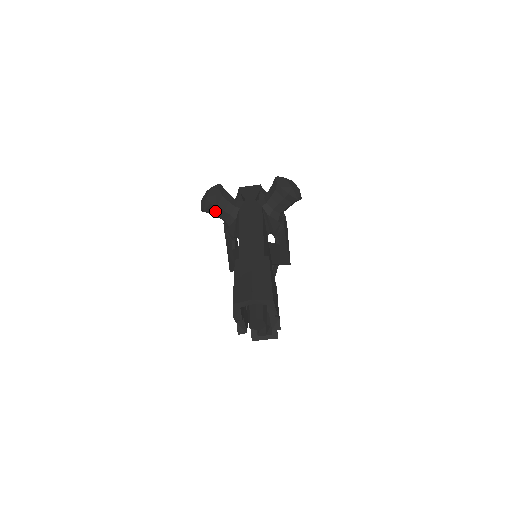
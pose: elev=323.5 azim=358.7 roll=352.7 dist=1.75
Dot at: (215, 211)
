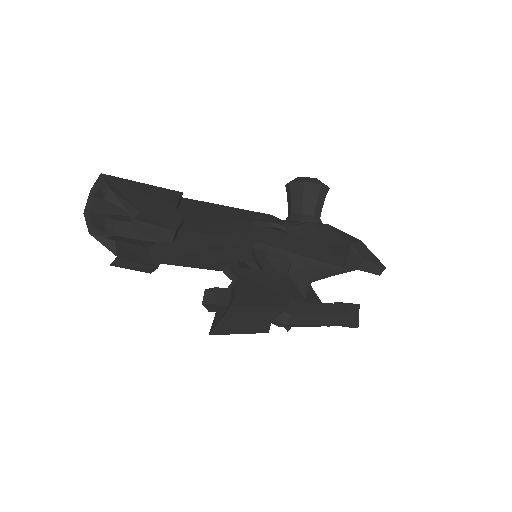
Dot at: occluded
